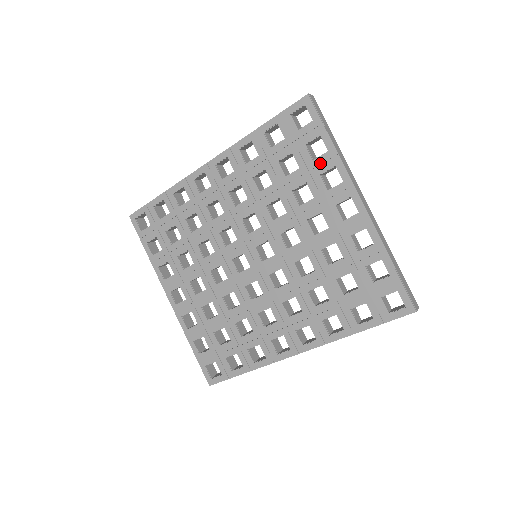
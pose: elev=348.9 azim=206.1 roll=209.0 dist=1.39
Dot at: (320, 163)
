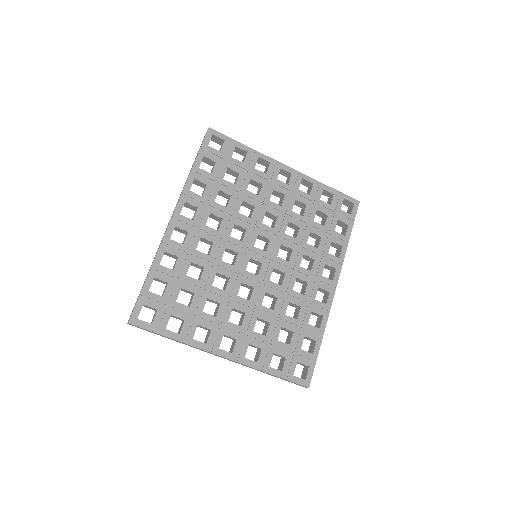
Dot at: (249, 161)
